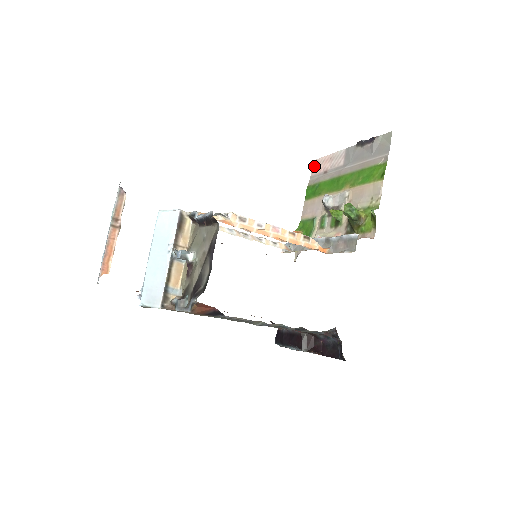
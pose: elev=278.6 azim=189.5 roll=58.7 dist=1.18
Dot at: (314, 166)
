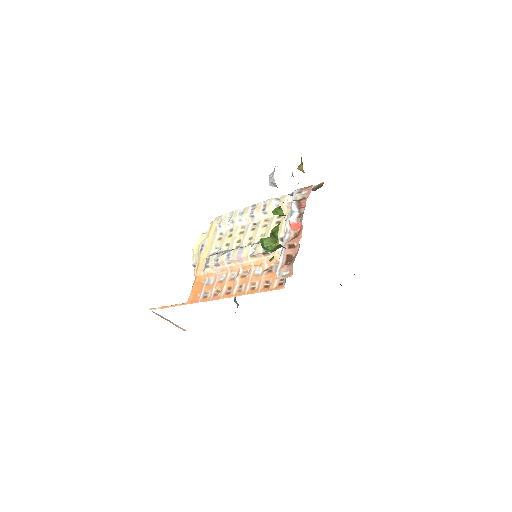
Dot at: occluded
